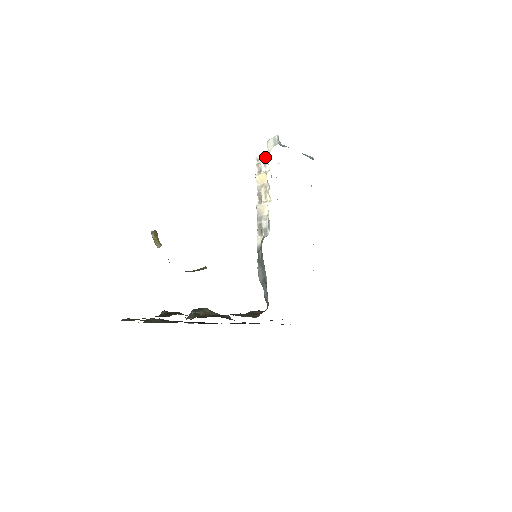
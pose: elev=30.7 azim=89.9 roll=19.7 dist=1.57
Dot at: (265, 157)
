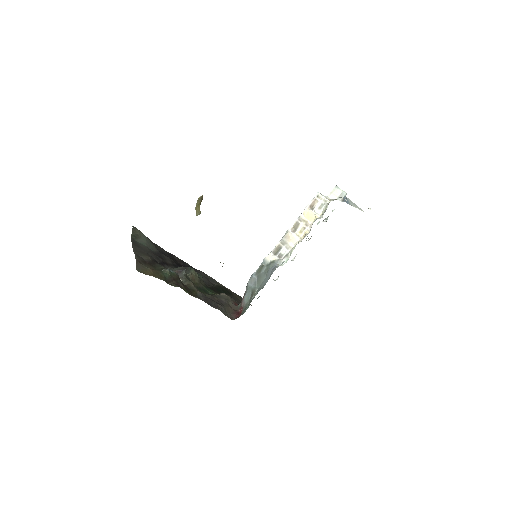
Dot at: (326, 204)
